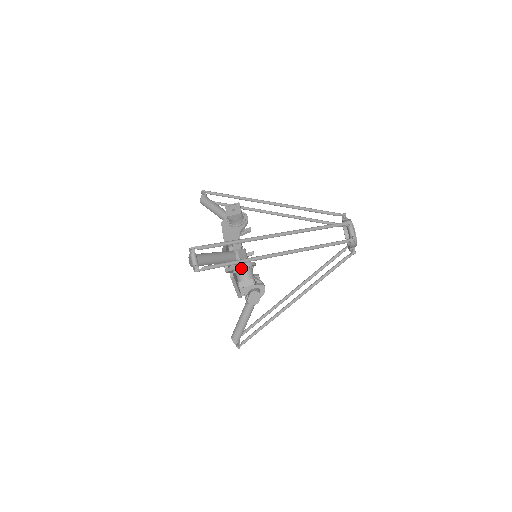
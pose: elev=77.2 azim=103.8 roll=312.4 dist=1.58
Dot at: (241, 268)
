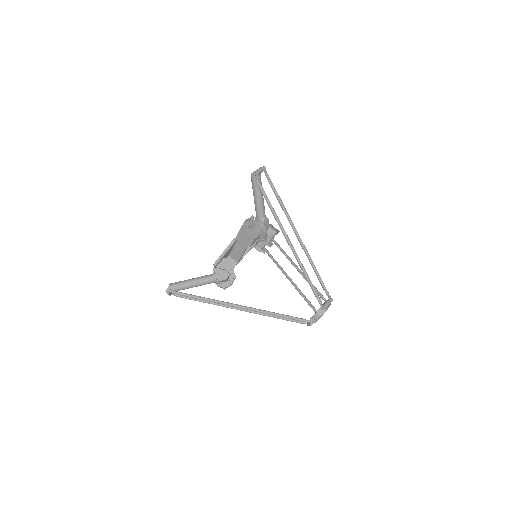
Dot at: (259, 224)
